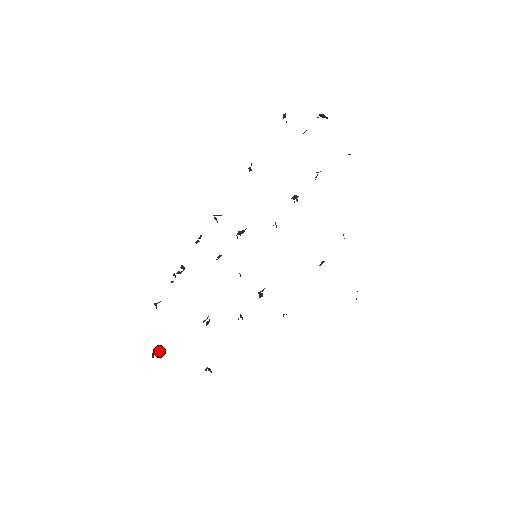
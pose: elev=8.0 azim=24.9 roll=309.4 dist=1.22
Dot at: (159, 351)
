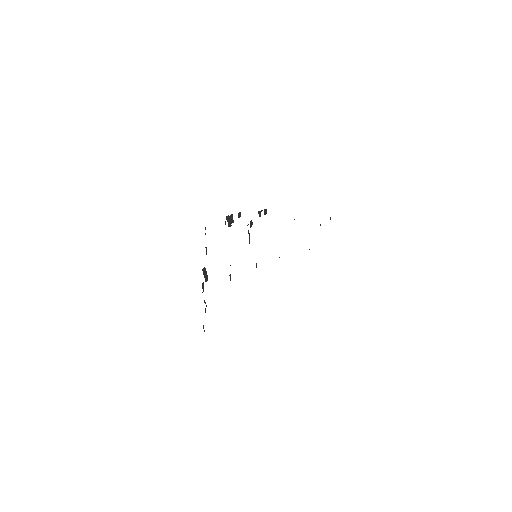
Dot at: occluded
